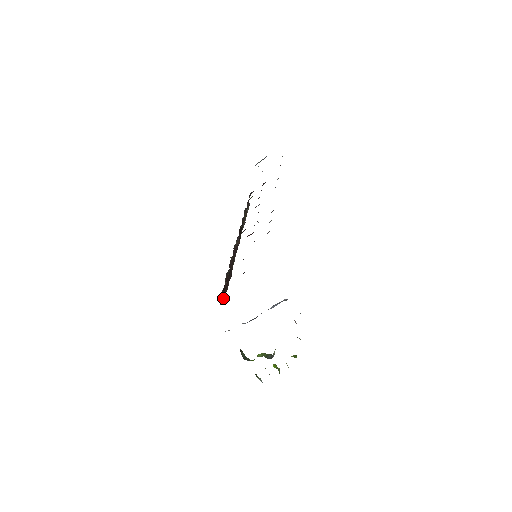
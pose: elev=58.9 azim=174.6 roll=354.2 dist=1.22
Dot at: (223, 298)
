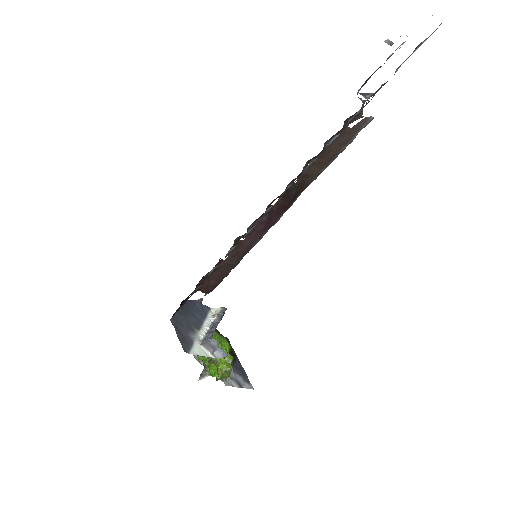
Dot at: (208, 291)
